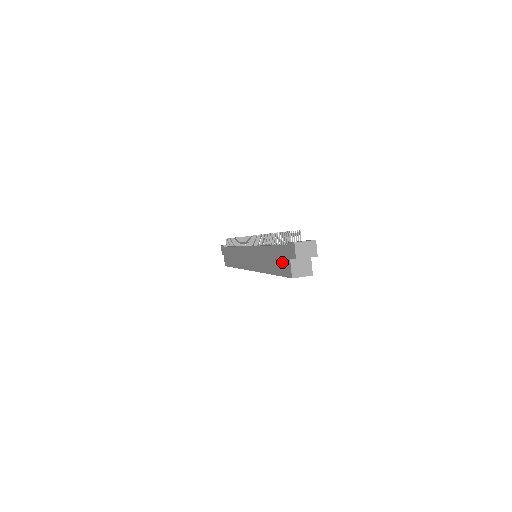
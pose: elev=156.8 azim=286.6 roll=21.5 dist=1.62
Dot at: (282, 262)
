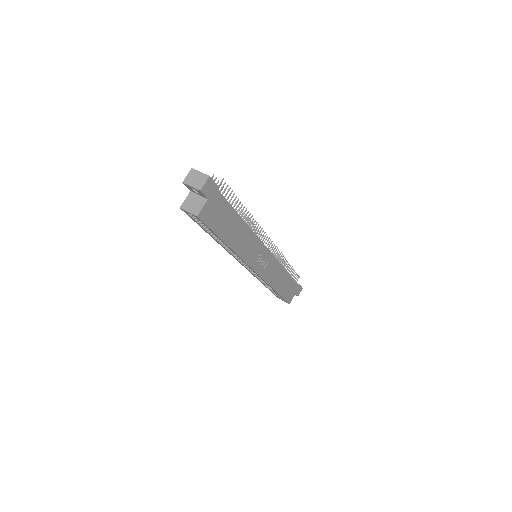
Dot at: occluded
